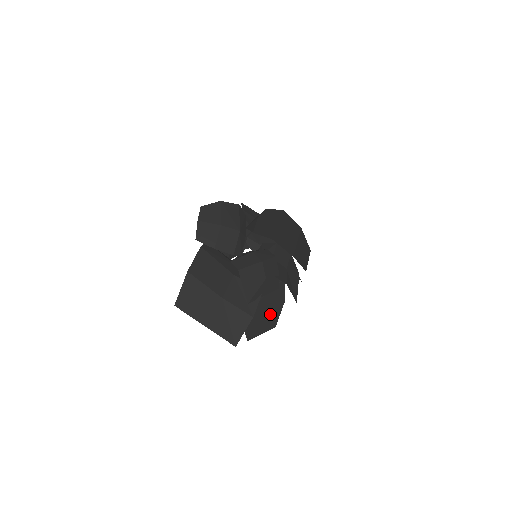
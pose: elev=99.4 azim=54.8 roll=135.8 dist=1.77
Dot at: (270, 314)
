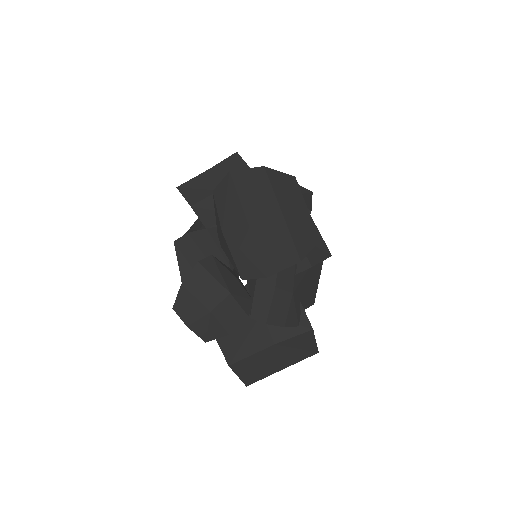
Dot at: (312, 268)
